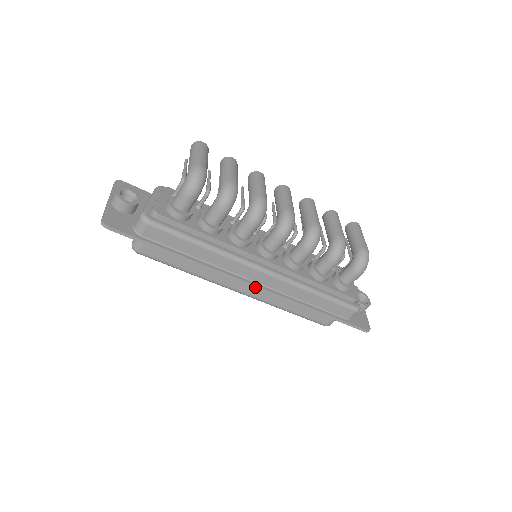
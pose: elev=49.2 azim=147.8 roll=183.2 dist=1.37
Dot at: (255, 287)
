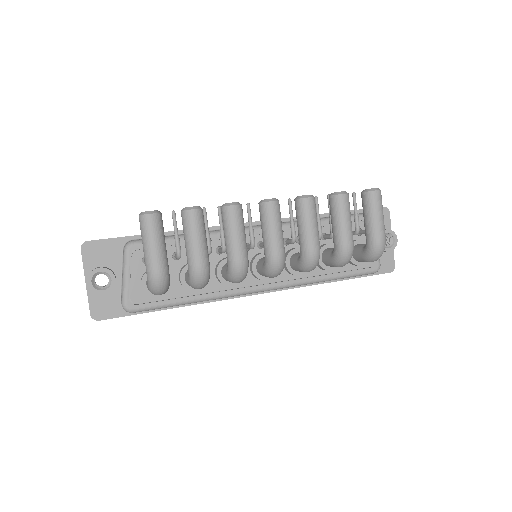
Dot at: (260, 293)
